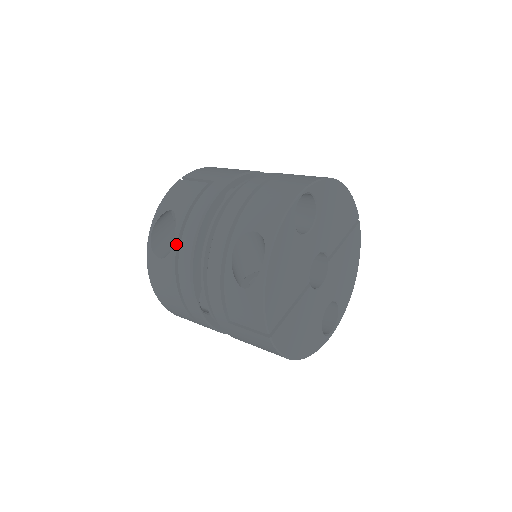
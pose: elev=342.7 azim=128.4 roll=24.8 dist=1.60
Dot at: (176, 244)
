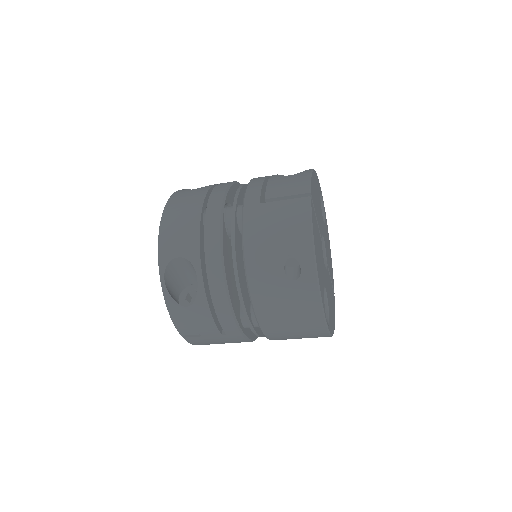
Dot at: (216, 184)
